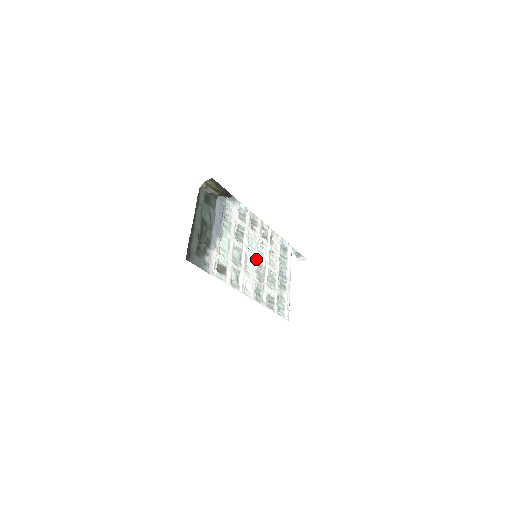
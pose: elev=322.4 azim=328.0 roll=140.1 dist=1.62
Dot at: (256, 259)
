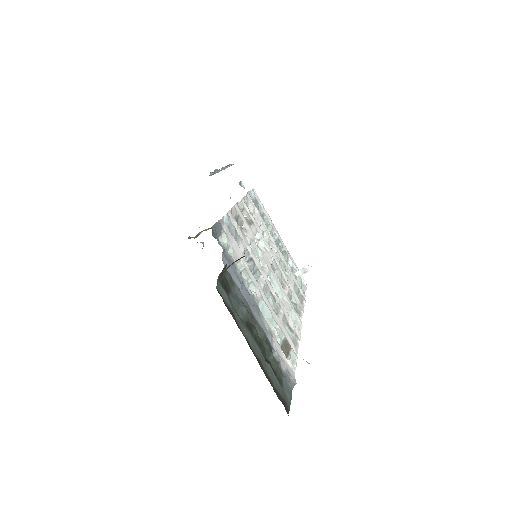
Dot at: (270, 268)
